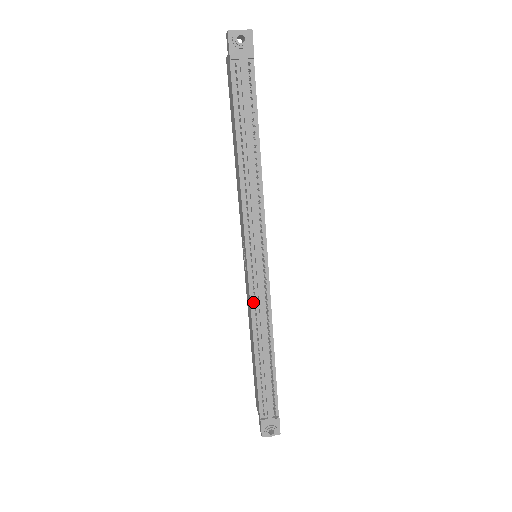
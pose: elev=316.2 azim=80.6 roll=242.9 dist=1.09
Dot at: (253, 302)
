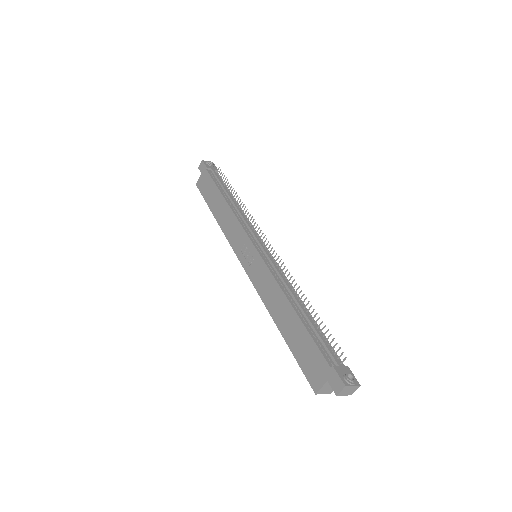
Dot at: (271, 270)
